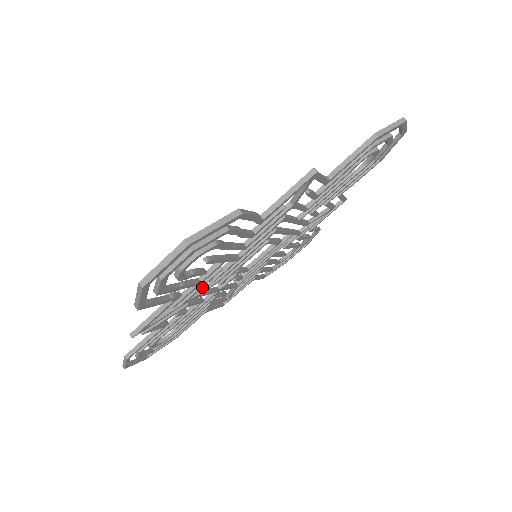
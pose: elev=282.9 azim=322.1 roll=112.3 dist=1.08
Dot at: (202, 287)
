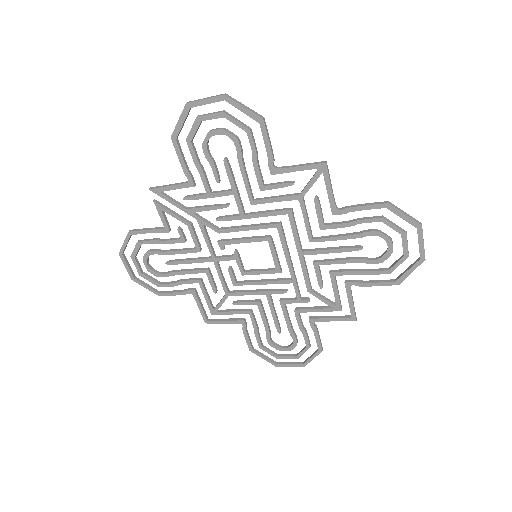
Dot at: (208, 210)
